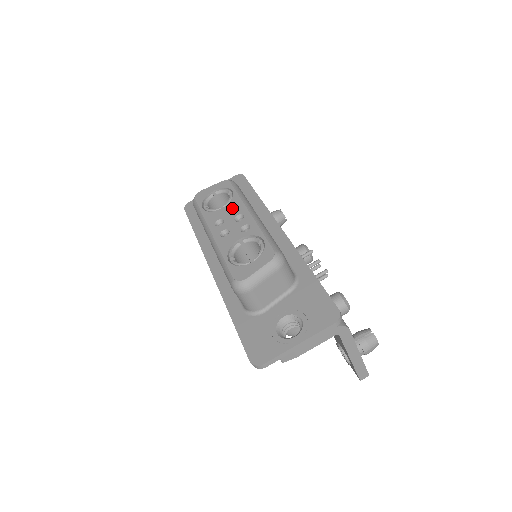
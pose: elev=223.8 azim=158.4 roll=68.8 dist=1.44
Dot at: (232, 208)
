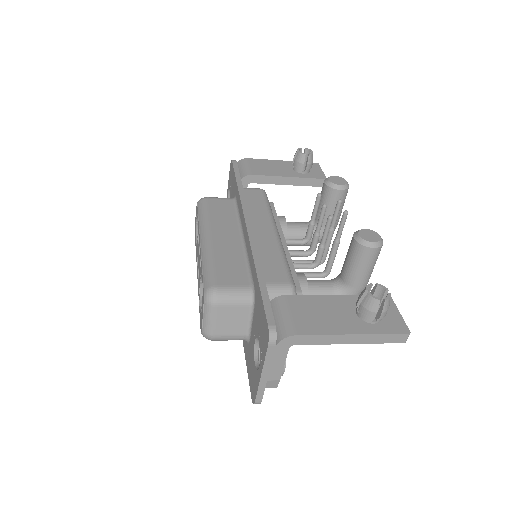
Dot at: occluded
